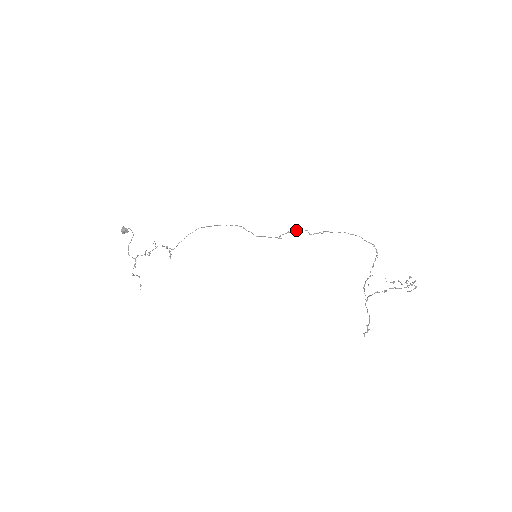
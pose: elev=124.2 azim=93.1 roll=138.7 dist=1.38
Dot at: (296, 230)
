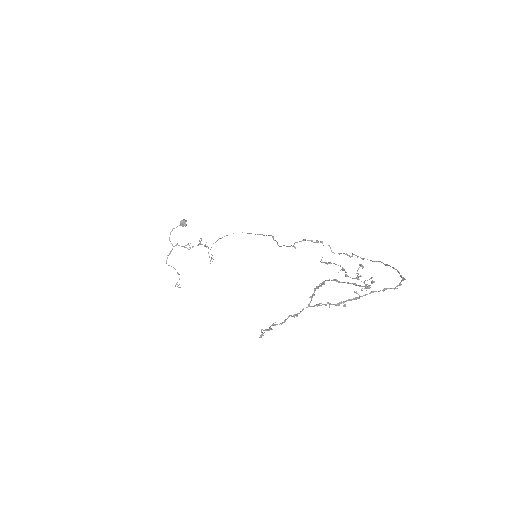
Dot at: occluded
